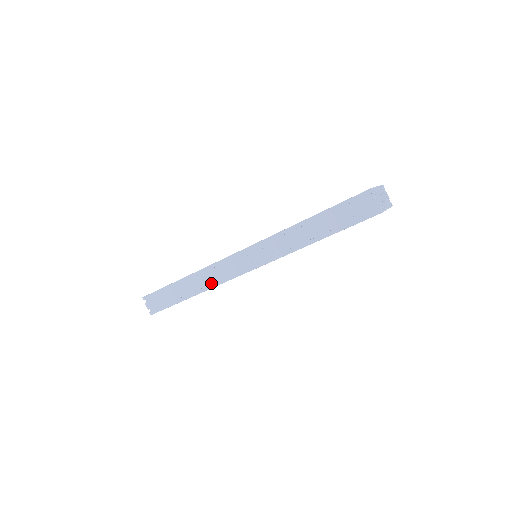
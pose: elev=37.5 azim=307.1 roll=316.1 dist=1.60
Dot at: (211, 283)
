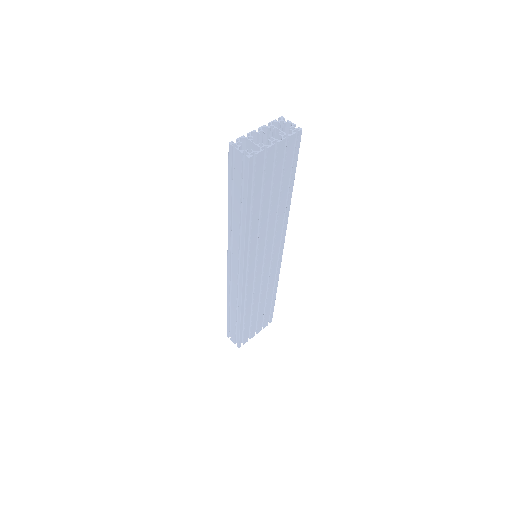
Dot at: occluded
